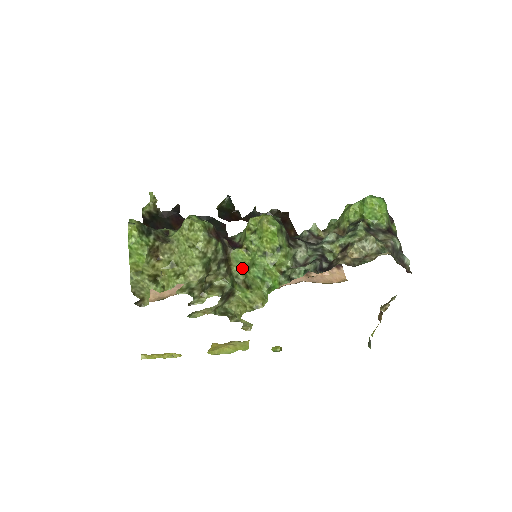
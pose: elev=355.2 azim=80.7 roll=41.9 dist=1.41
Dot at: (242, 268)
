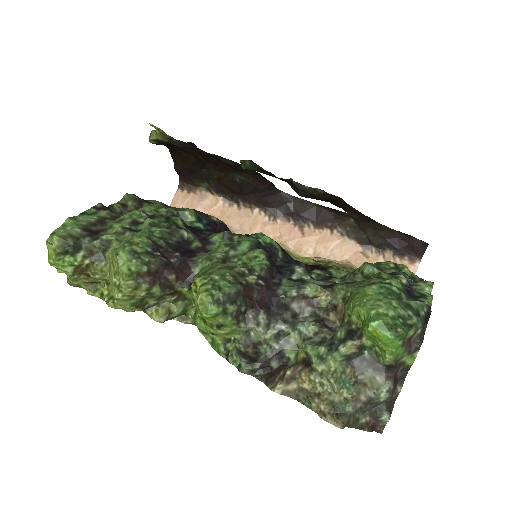
Dot at: occluded
